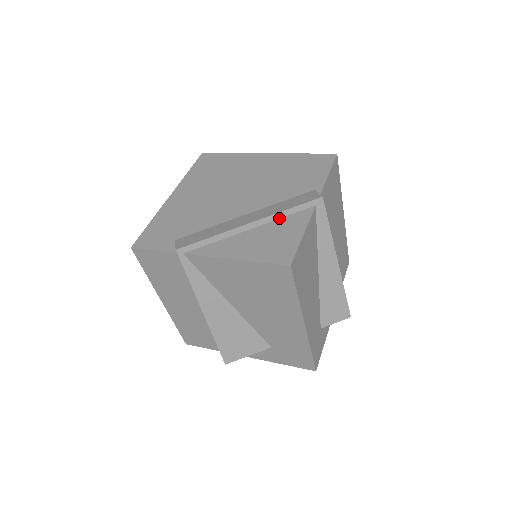
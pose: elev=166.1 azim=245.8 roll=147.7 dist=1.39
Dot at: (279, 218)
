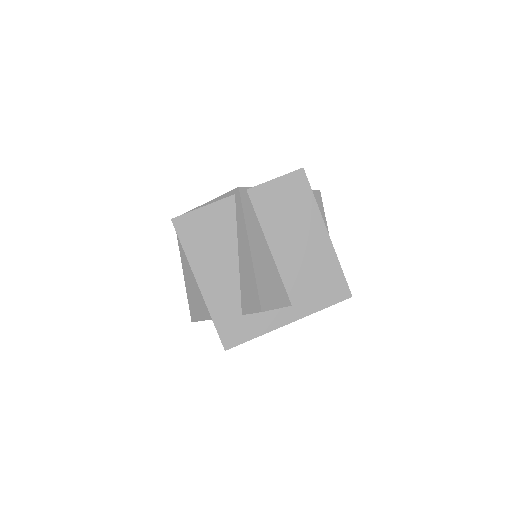
Dot at: occluded
